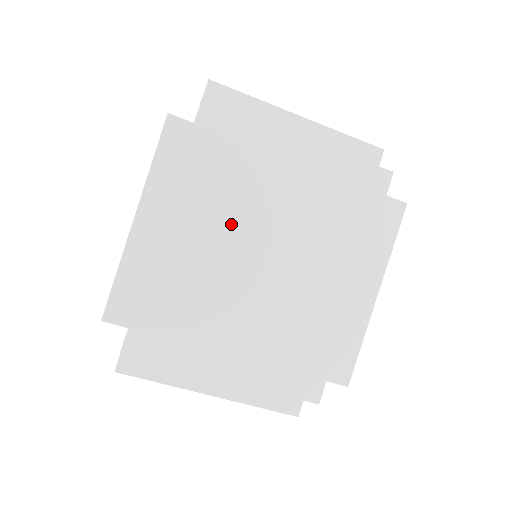
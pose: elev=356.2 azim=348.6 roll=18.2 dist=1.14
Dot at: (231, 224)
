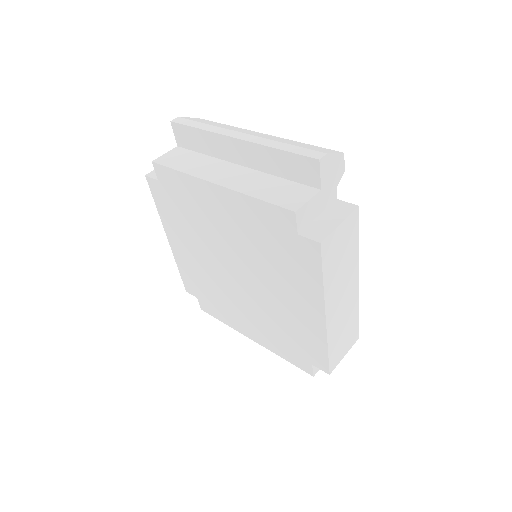
Dot at: (208, 248)
